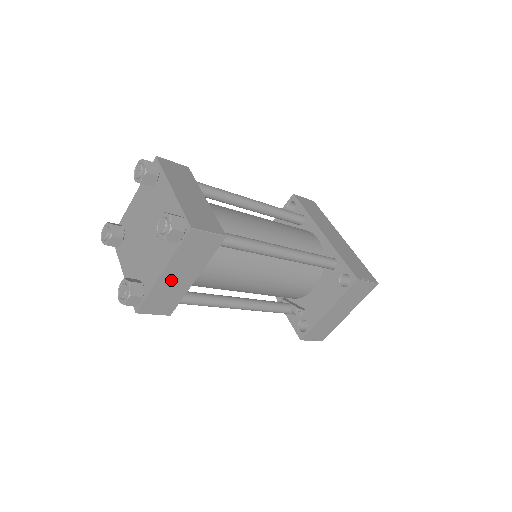
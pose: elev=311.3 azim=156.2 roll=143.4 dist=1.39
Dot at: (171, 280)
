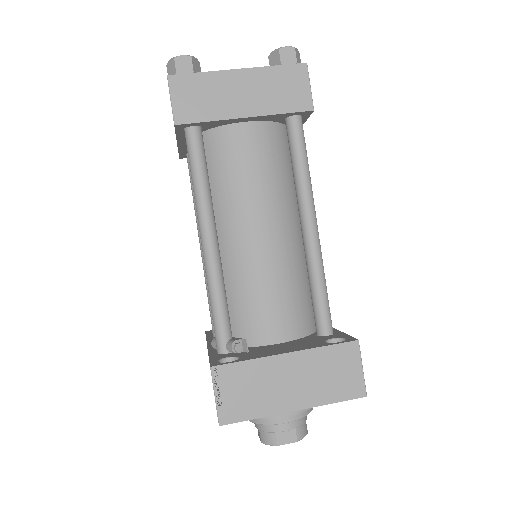
Dot at: (232, 87)
